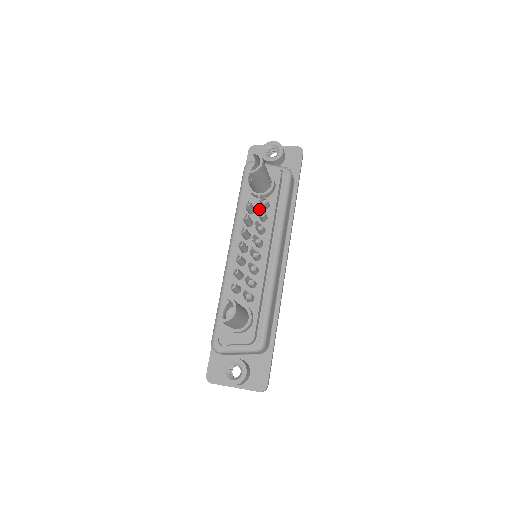
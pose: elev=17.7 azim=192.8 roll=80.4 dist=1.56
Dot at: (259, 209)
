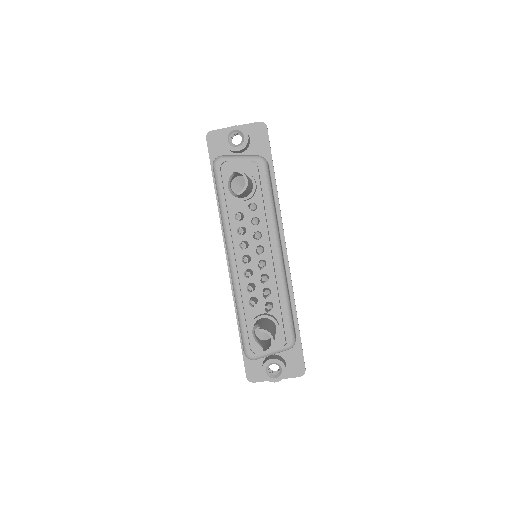
Dot at: (251, 219)
